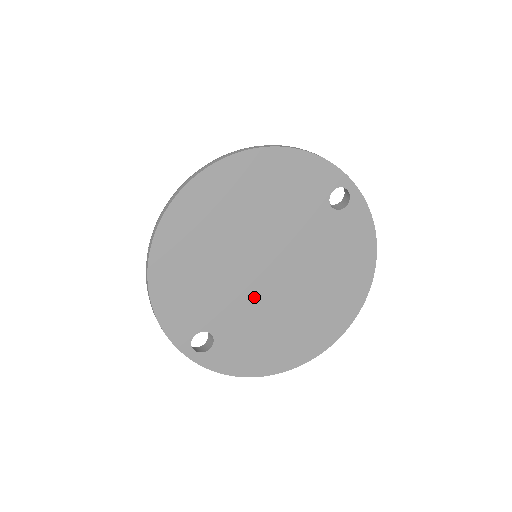
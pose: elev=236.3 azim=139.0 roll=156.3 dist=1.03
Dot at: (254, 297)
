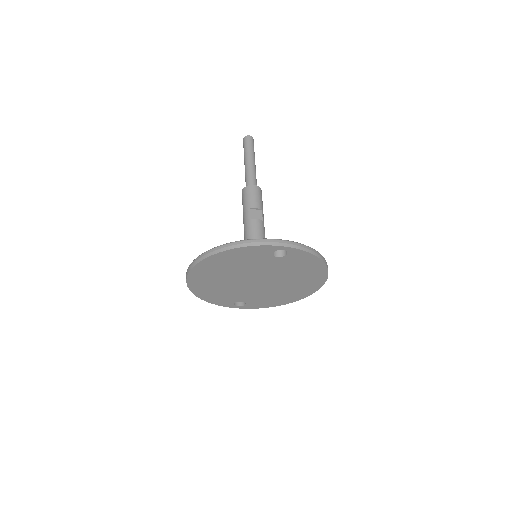
Dot at: (255, 289)
